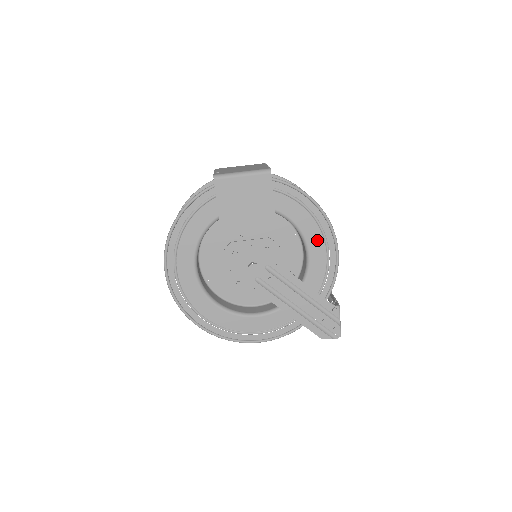
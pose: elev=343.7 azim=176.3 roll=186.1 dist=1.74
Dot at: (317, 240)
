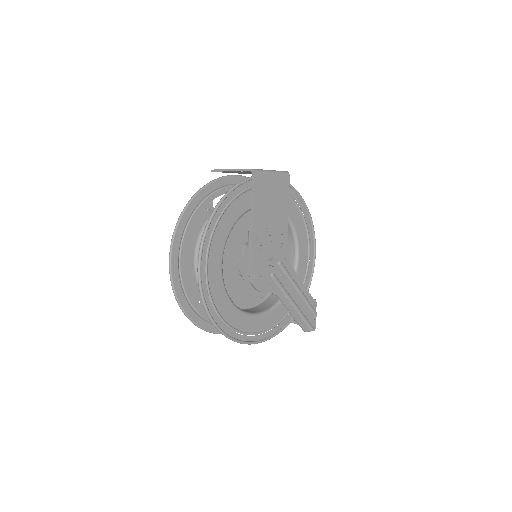
Dot at: (304, 241)
